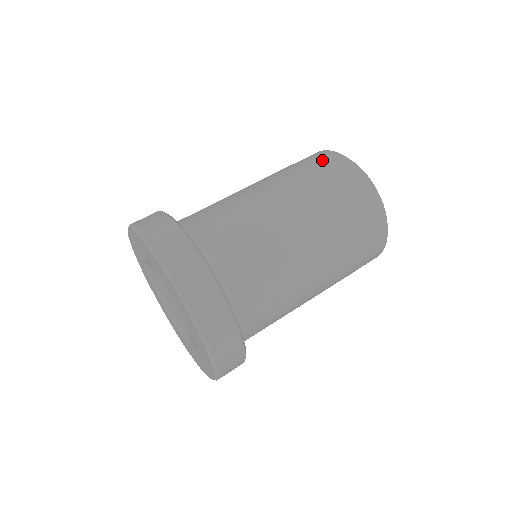
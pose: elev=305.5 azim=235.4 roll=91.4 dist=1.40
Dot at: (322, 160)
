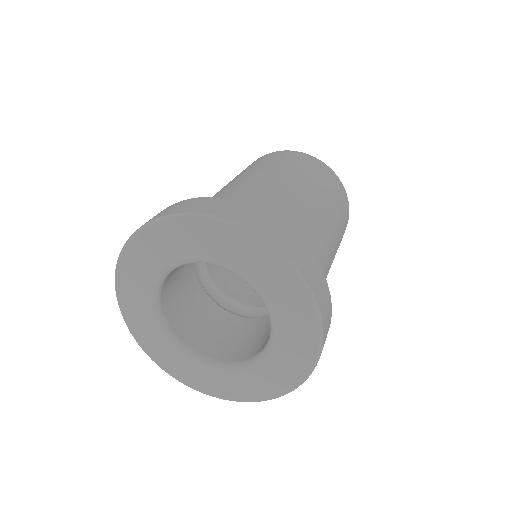
Dot at: (266, 157)
